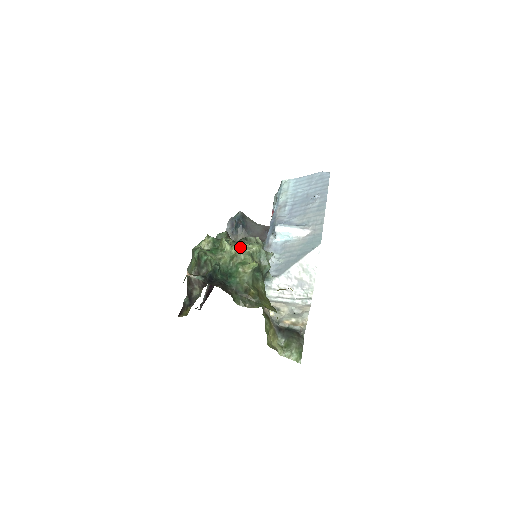
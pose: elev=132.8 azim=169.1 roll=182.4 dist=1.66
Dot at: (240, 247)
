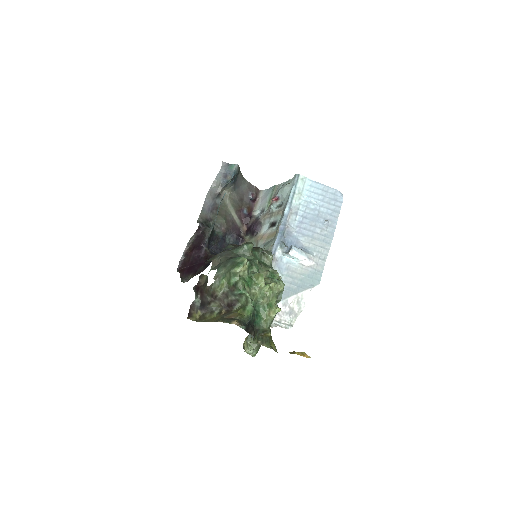
Dot at: (272, 287)
